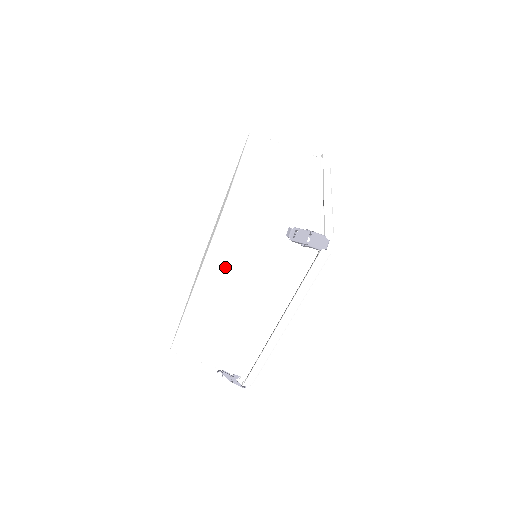
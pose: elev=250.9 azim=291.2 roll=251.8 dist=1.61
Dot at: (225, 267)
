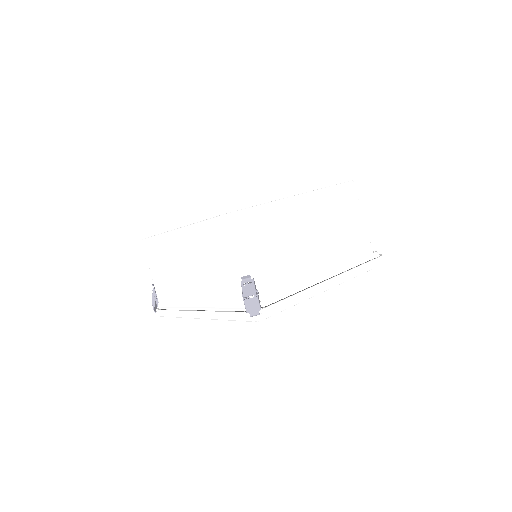
Dot at: (200, 243)
